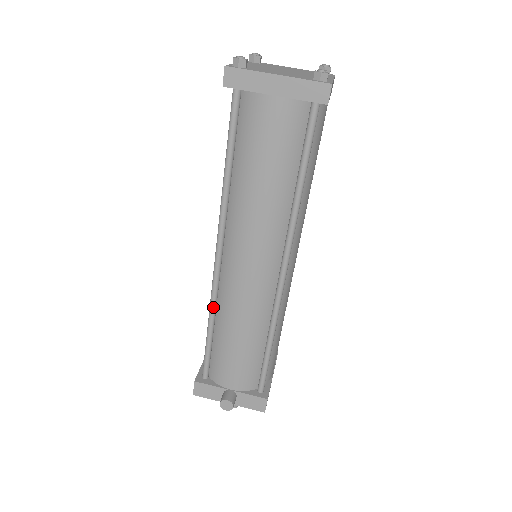
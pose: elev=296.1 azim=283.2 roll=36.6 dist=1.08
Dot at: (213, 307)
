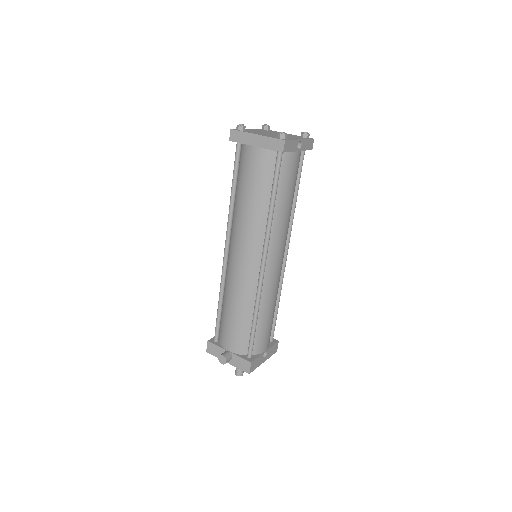
Dot at: (222, 285)
